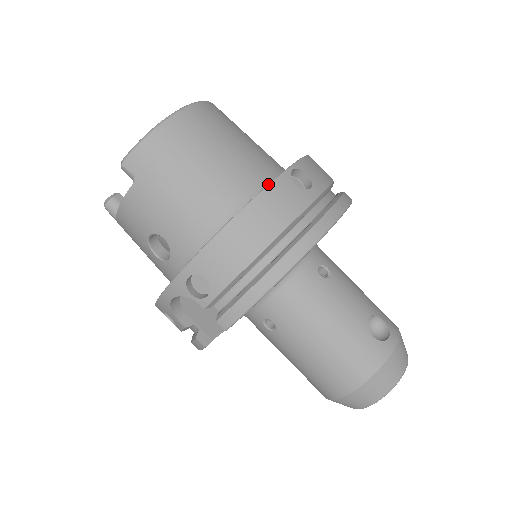
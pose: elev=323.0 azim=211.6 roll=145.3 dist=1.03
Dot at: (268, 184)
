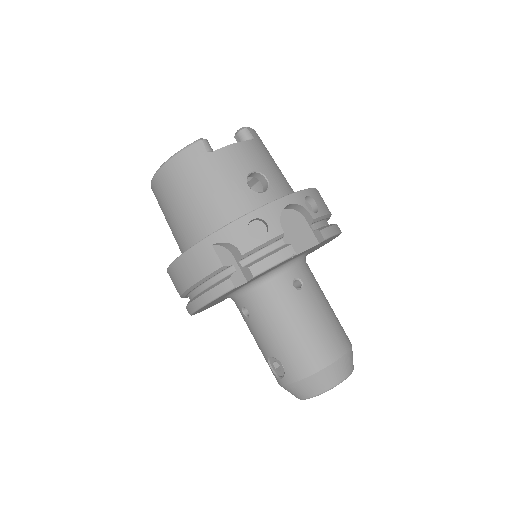
Dot at: occluded
